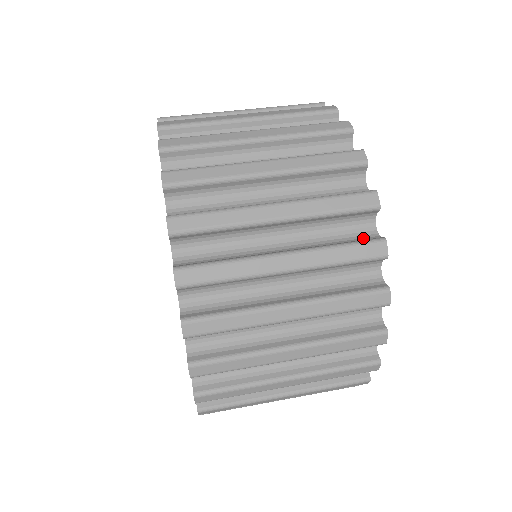
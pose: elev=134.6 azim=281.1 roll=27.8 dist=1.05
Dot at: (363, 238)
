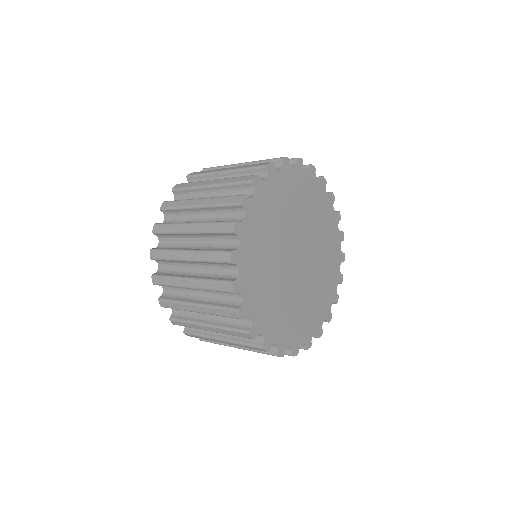
Dot at: occluded
